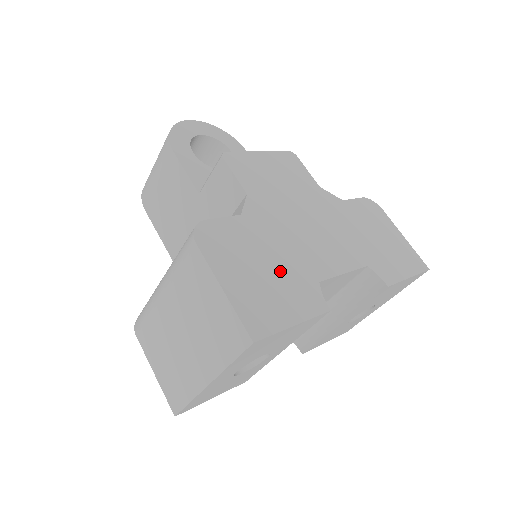
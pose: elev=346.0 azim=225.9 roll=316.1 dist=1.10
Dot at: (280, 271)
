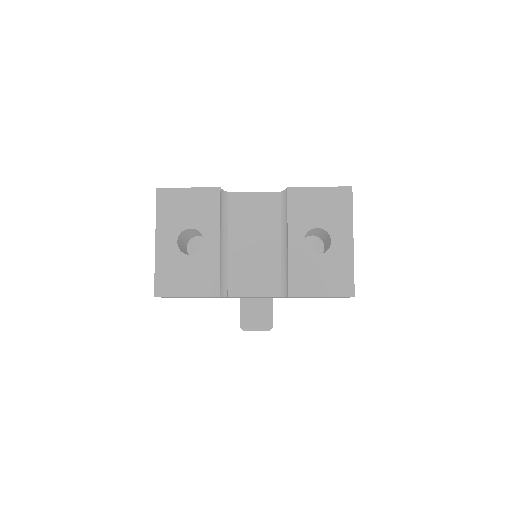
Dot at: occluded
